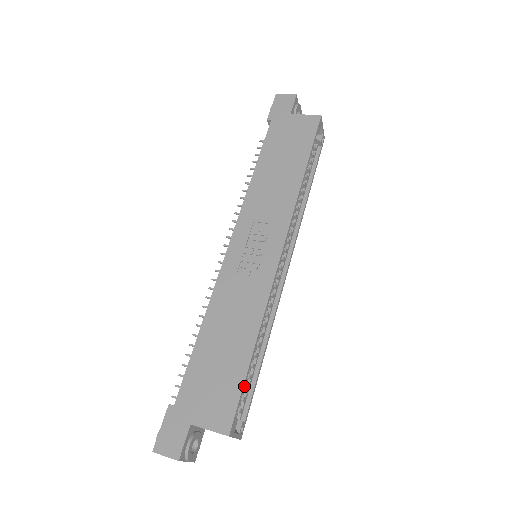
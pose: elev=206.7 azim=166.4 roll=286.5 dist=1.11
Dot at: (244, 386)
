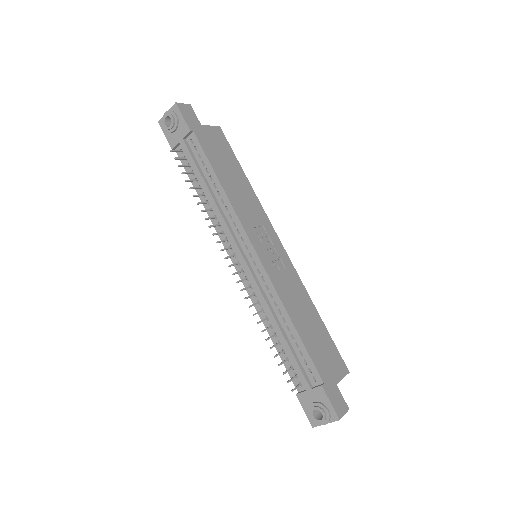
Dot at: (331, 341)
